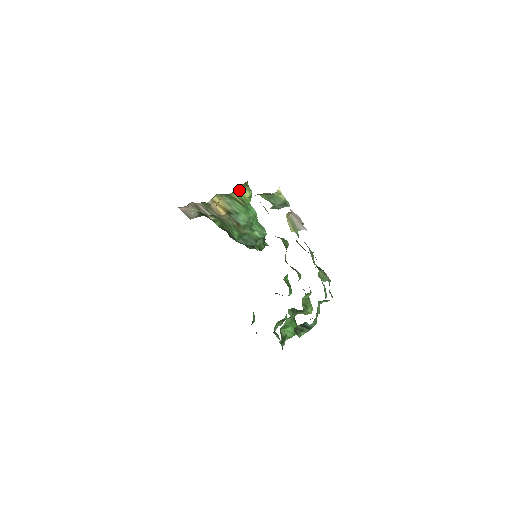
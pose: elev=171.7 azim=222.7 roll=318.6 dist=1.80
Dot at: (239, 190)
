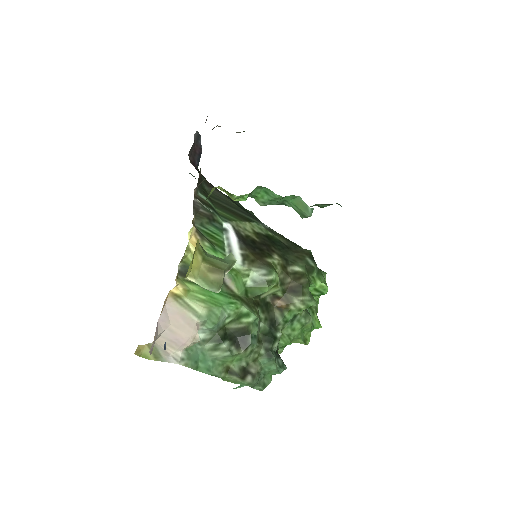
Dot at: (218, 187)
